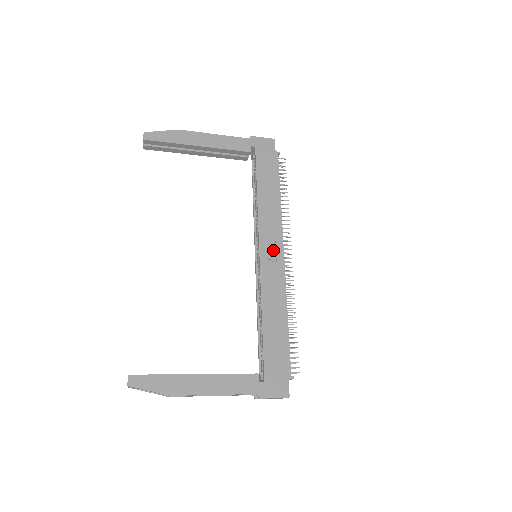
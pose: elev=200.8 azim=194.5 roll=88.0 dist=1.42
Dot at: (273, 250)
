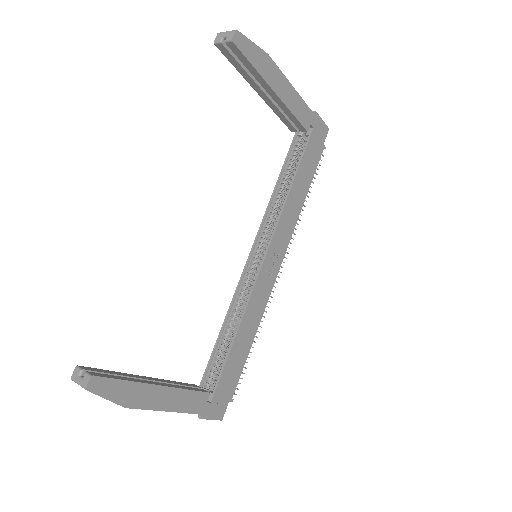
Dot at: (275, 259)
